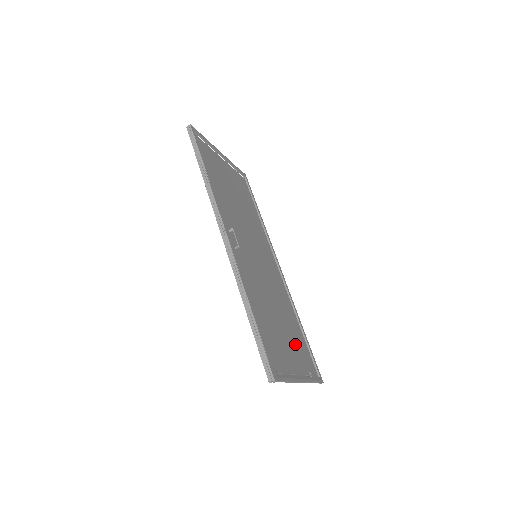
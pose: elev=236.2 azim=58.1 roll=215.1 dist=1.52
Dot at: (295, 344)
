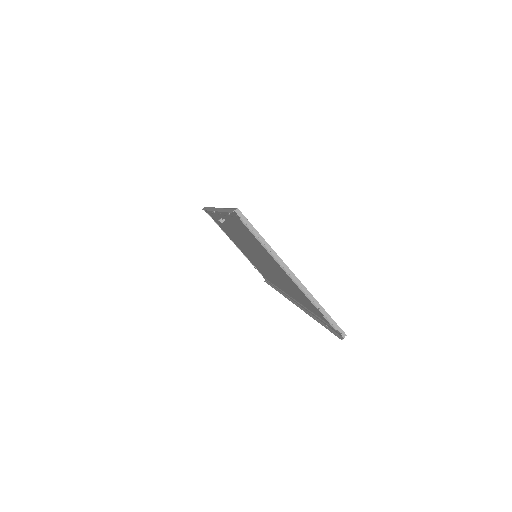
Dot at: (296, 289)
